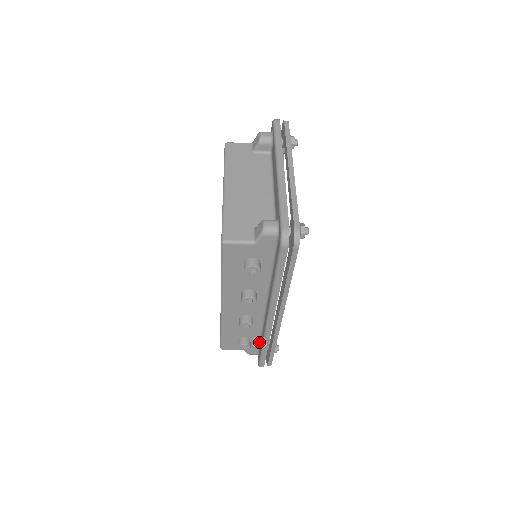
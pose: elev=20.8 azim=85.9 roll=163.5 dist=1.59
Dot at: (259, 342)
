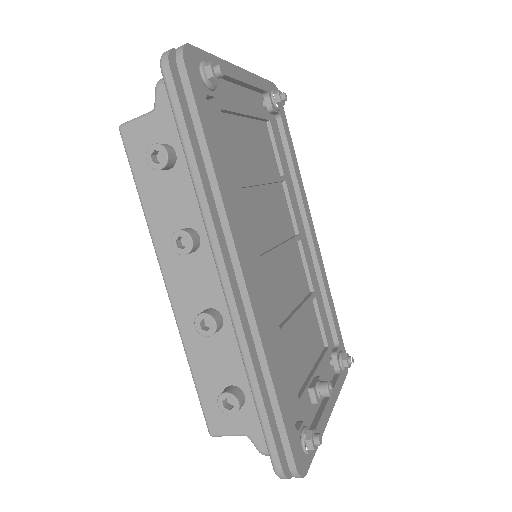
Dot at: occluded
